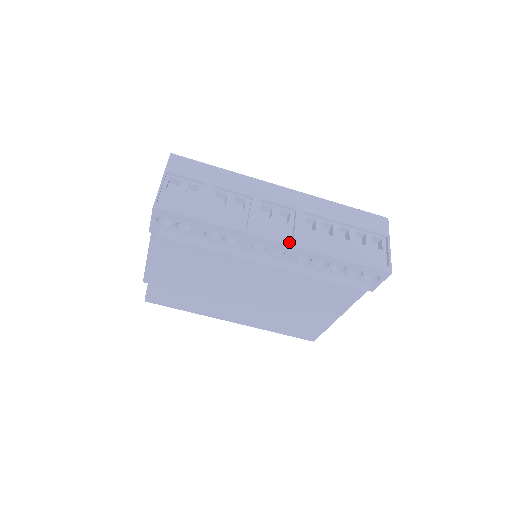
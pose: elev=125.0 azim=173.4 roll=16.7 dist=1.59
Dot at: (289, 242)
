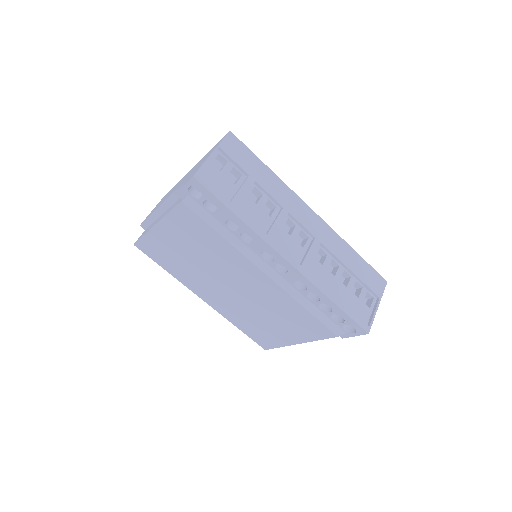
Dot at: (296, 266)
